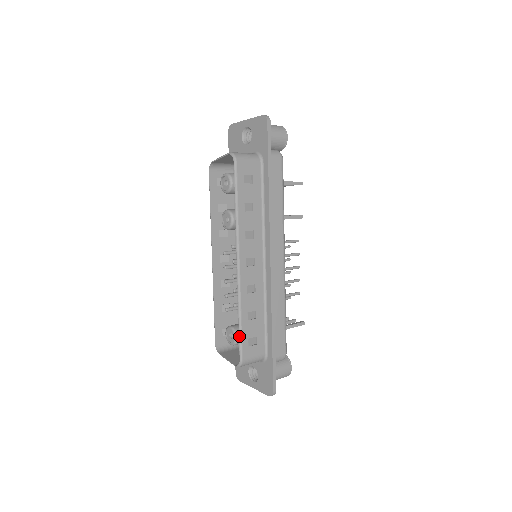
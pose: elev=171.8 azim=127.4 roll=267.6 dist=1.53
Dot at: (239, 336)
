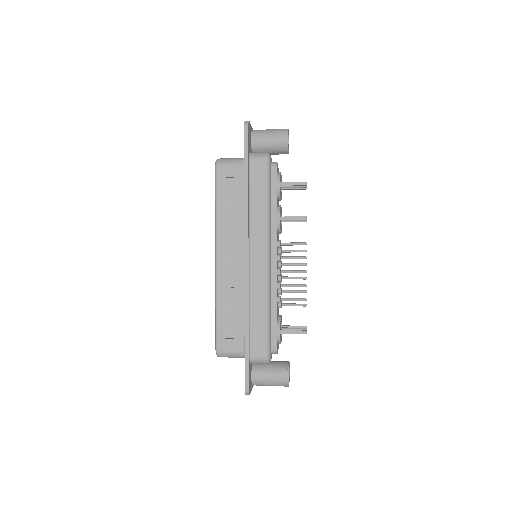
Dot at: (215, 326)
